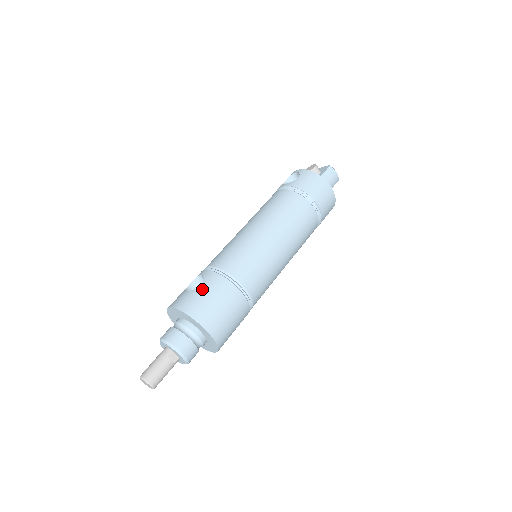
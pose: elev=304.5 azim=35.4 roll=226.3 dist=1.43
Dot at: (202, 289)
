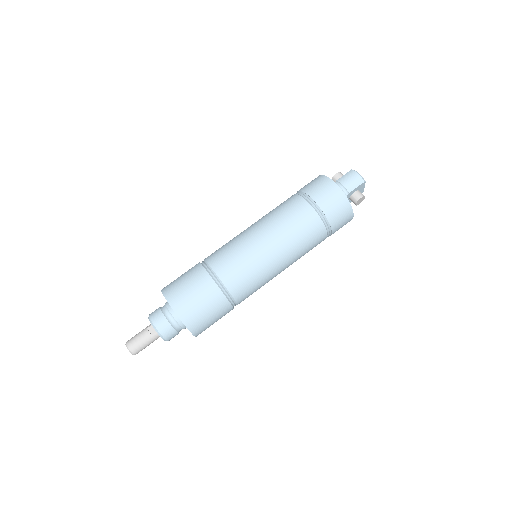
Dot at: (183, 274)
